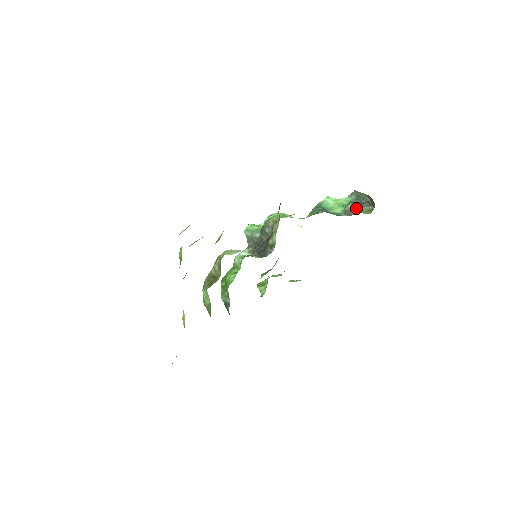
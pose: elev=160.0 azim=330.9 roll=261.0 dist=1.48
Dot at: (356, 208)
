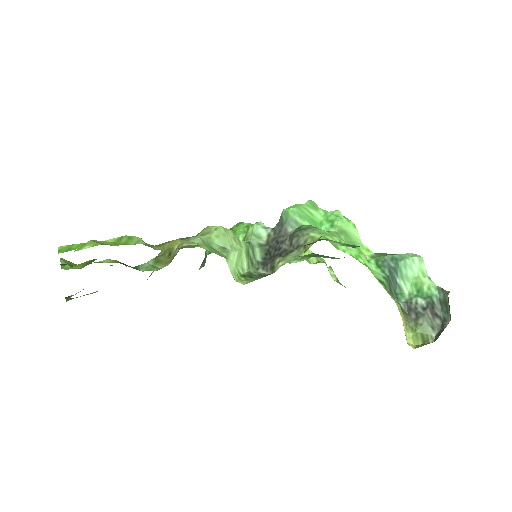
Dot at: (420, 315)
